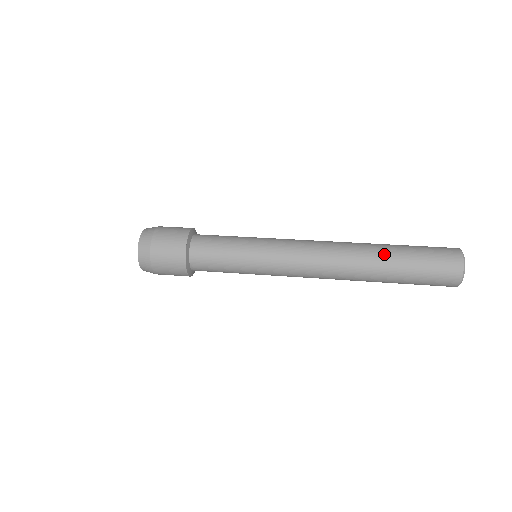
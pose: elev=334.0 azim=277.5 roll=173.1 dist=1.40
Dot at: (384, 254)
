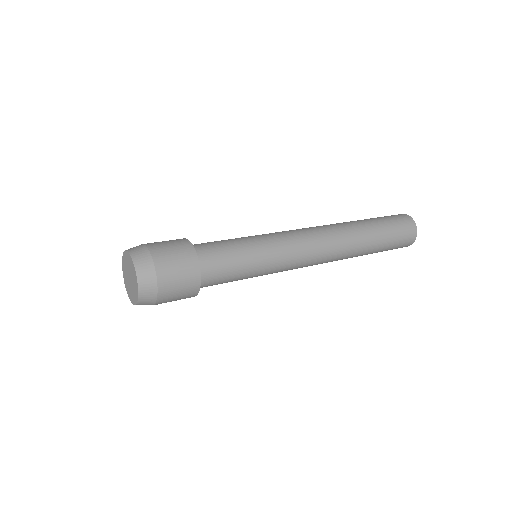
Dot at: (369, 235)
